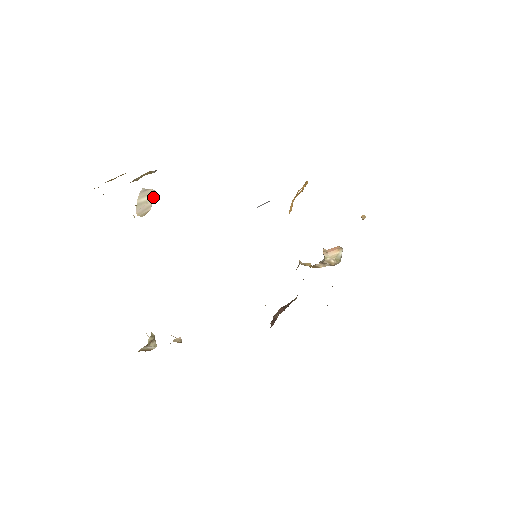
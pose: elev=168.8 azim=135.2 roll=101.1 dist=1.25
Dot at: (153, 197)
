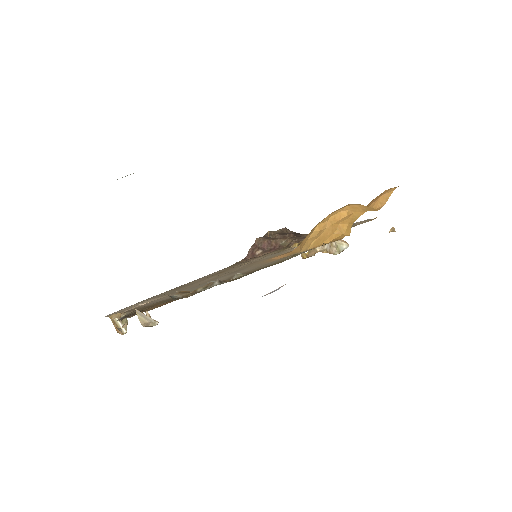
Dot at: (155, 320)
